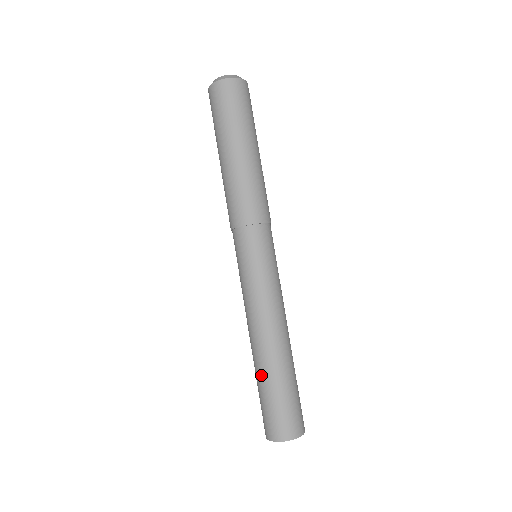
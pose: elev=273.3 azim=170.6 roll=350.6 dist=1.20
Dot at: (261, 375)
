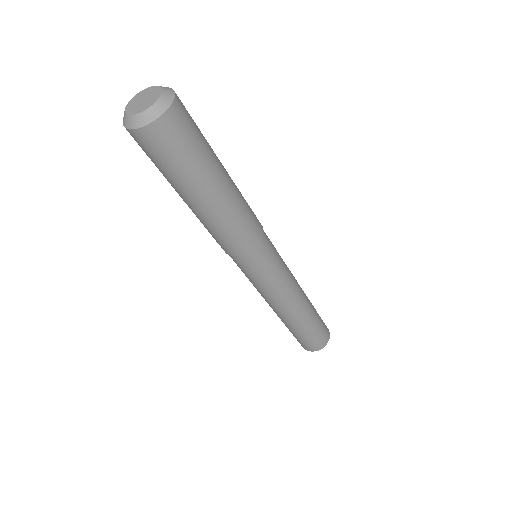
Dot at: (297, 328)
